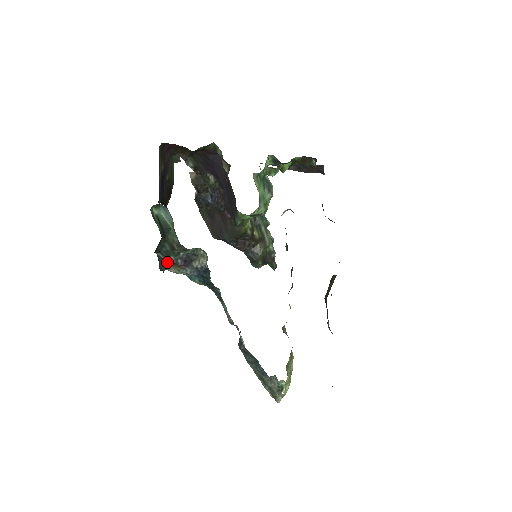
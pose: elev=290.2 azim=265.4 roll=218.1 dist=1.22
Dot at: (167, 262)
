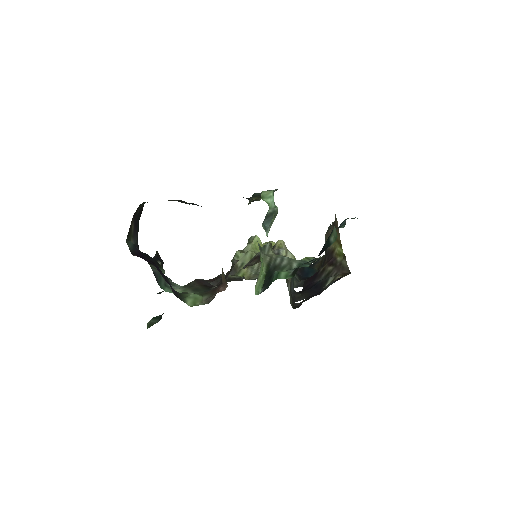
Dot at: occluded
